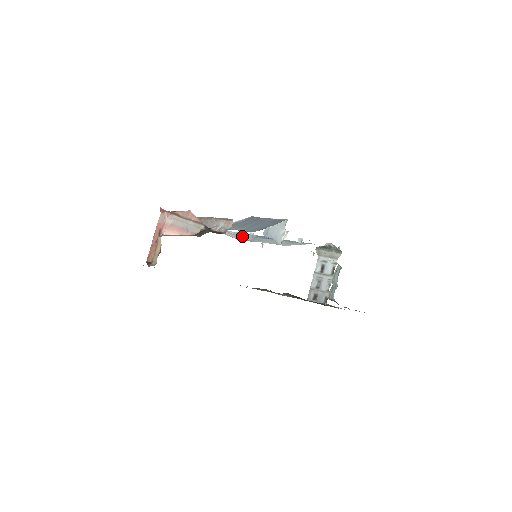
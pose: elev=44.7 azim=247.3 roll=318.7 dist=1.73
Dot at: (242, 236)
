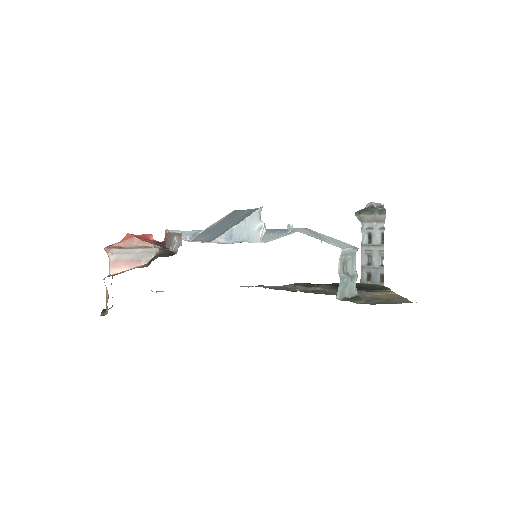
Dot at: occluded
